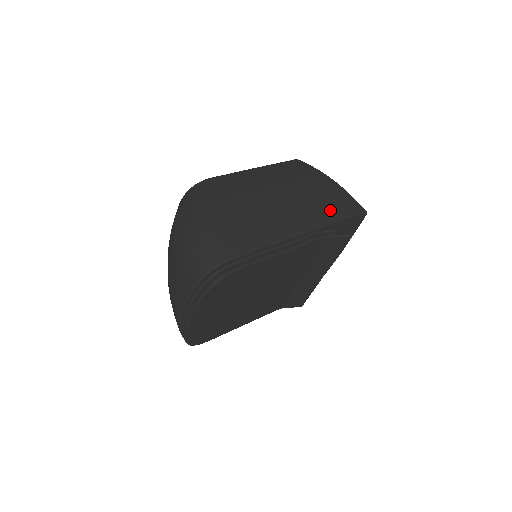
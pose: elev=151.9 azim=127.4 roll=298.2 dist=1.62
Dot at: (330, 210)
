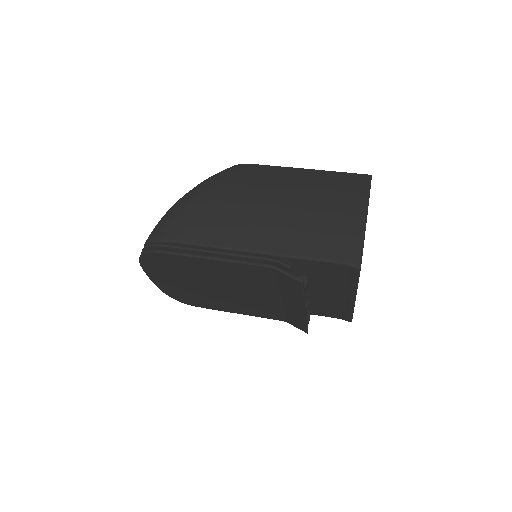
Dot at: (311, 244)
